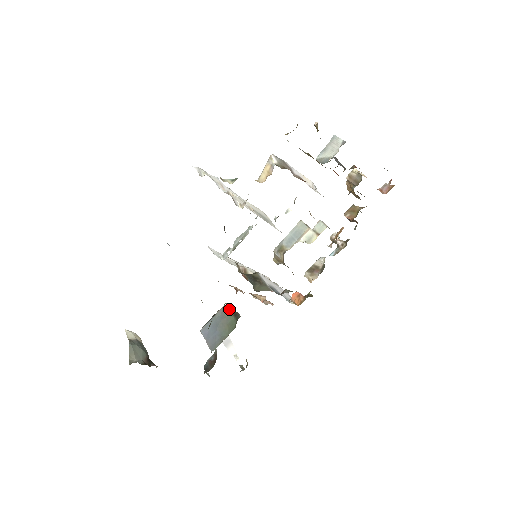
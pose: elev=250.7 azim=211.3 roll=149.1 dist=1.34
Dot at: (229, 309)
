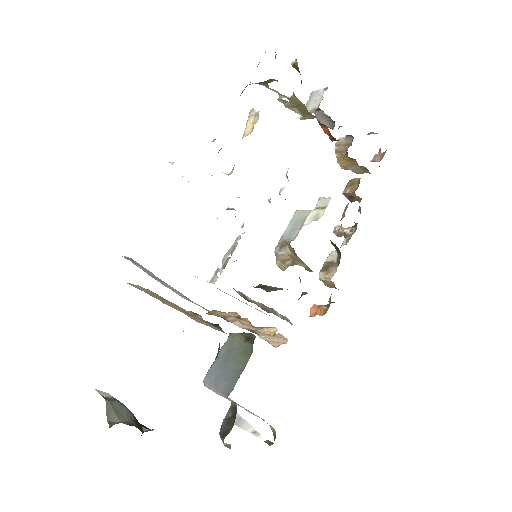
Dot at: (237, 336)
